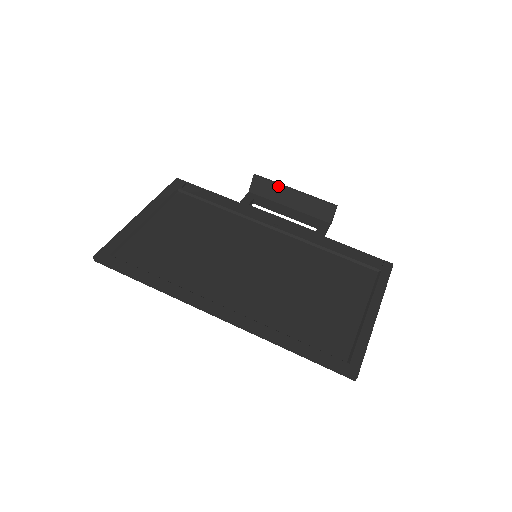
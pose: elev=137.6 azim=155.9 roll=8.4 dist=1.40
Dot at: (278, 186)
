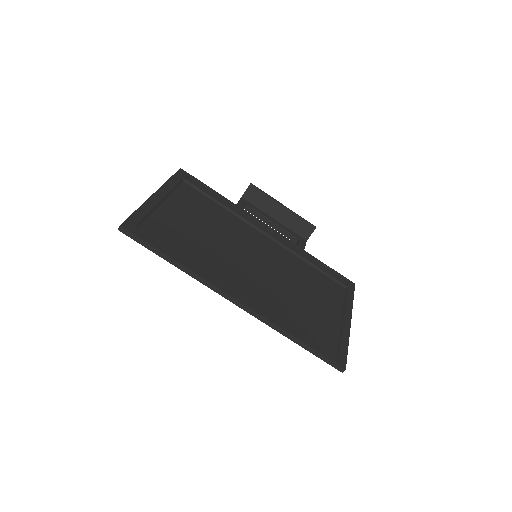
Dot at: (270, 199)
